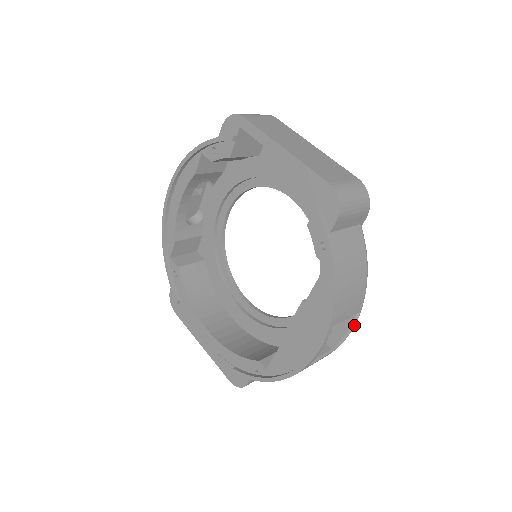
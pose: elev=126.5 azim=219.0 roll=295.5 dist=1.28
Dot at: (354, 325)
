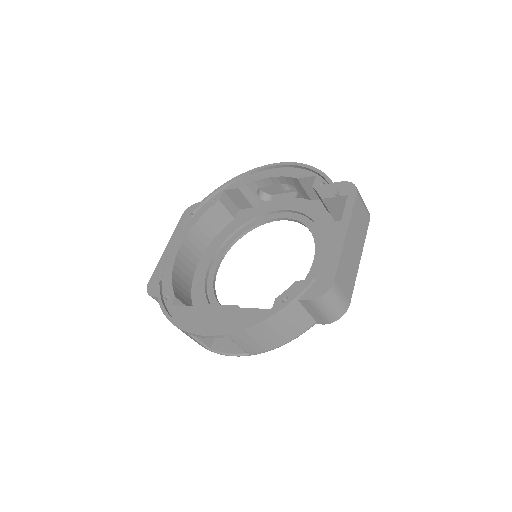
Dot at: (237, 356)
